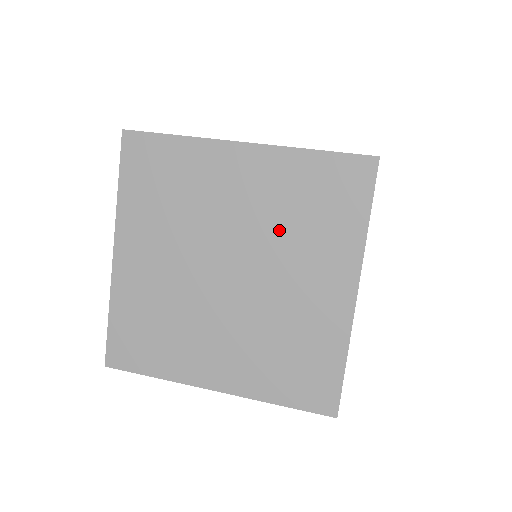
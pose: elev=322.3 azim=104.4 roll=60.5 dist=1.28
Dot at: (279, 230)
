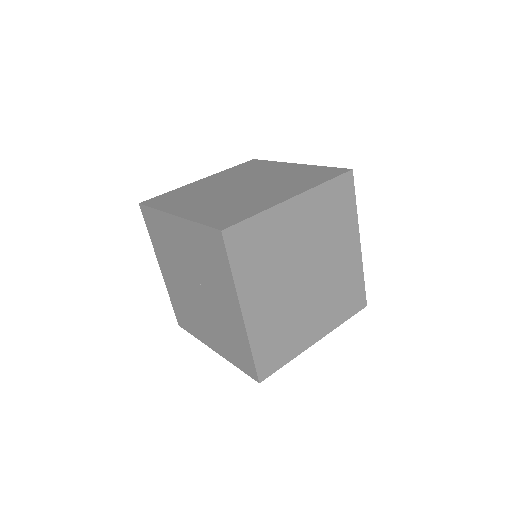
Dot at: (281, 180)
